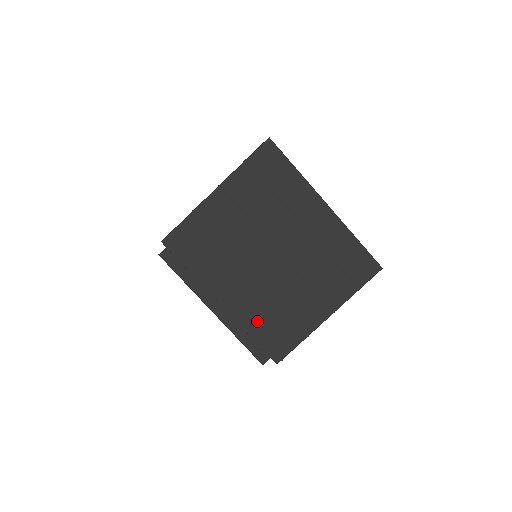
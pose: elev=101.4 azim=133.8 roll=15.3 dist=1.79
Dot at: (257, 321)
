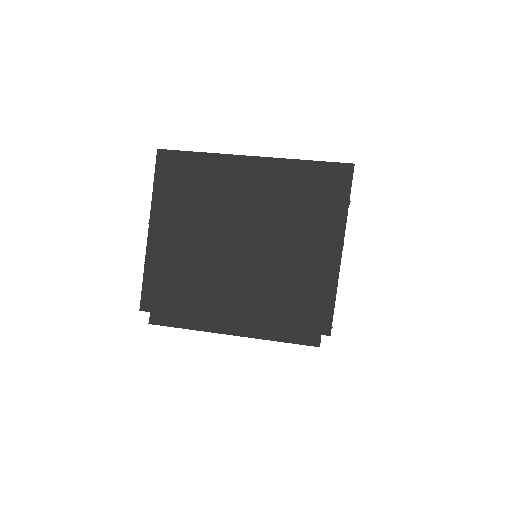
Dot at: (277, 311)
